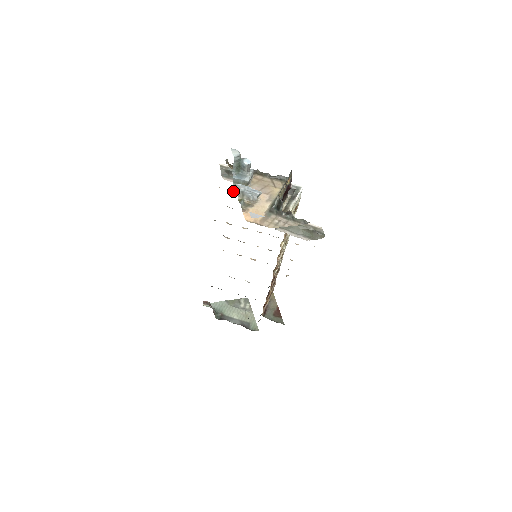
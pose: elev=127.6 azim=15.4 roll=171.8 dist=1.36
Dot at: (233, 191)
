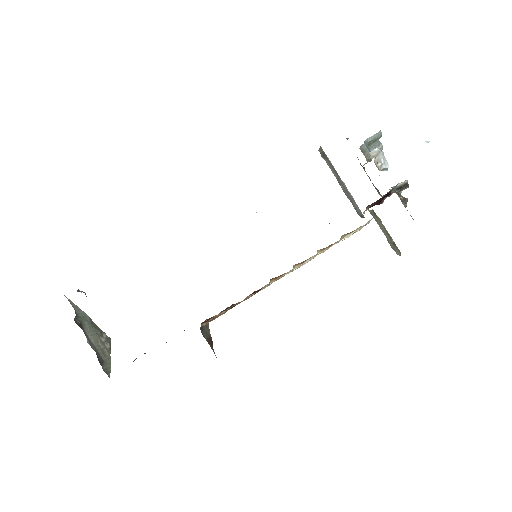
Dot at: occluded
